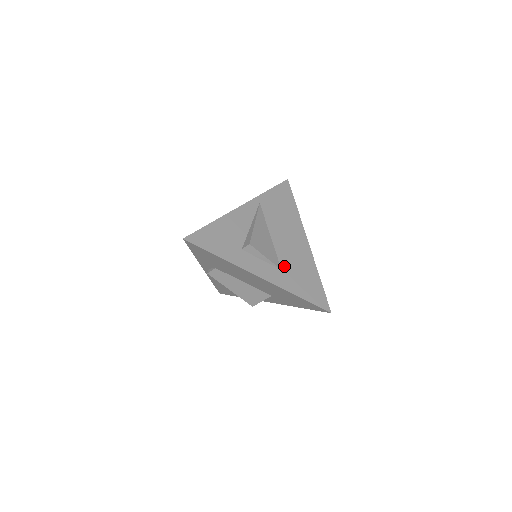
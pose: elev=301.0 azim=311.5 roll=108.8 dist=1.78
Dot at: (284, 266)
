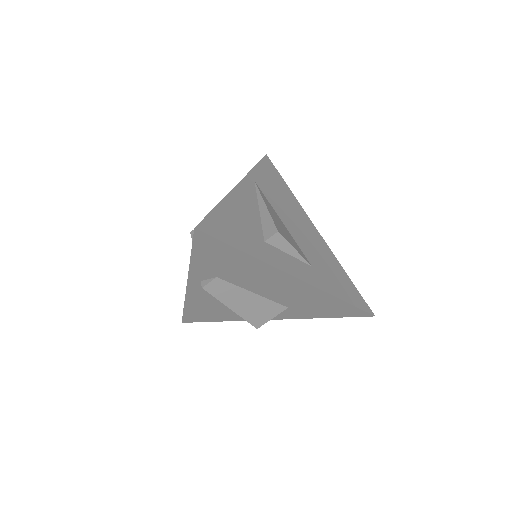
Dot at: (312, 261)
